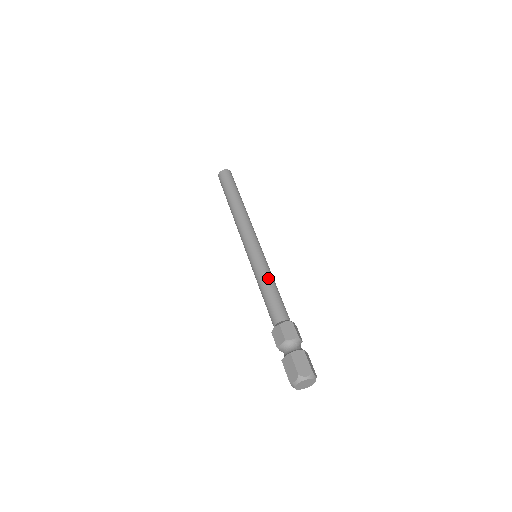
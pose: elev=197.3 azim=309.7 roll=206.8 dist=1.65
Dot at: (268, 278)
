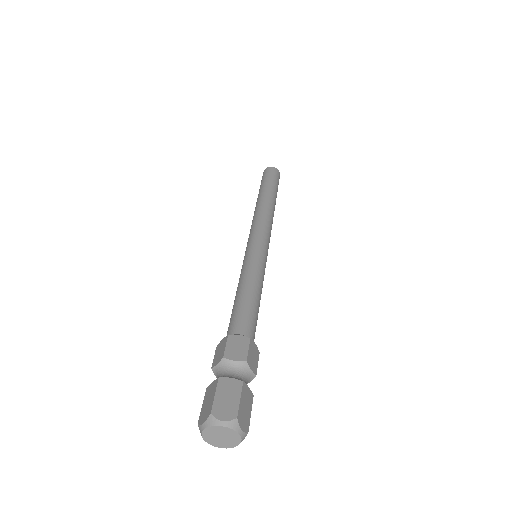
Dot at: (251, 279)
